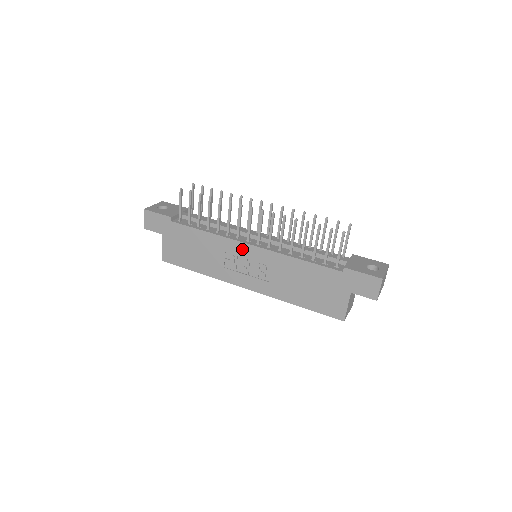
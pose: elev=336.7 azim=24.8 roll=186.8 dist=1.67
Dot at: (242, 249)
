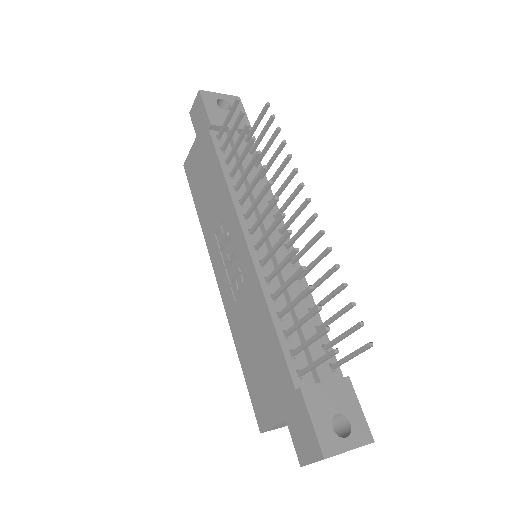
Dot at: (237, 235)
